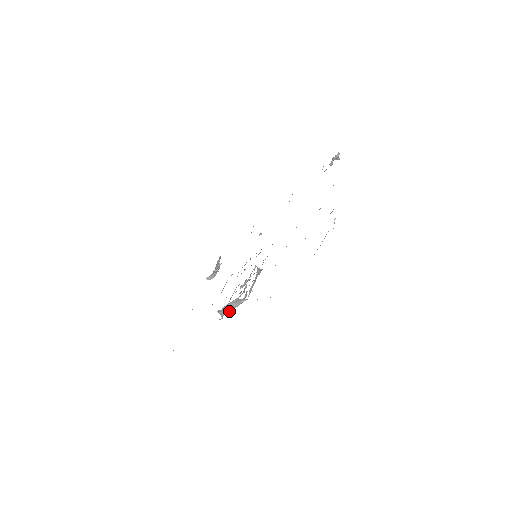
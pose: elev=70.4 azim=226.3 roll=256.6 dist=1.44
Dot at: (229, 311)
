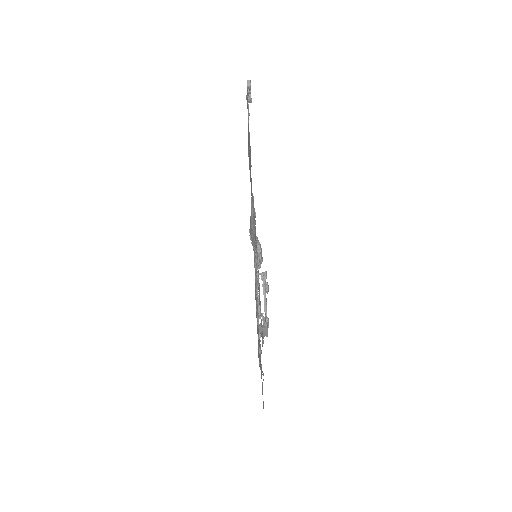
Dot at: (267, 333)
